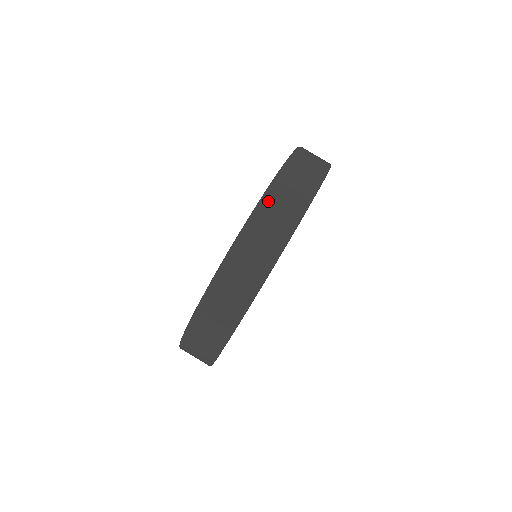
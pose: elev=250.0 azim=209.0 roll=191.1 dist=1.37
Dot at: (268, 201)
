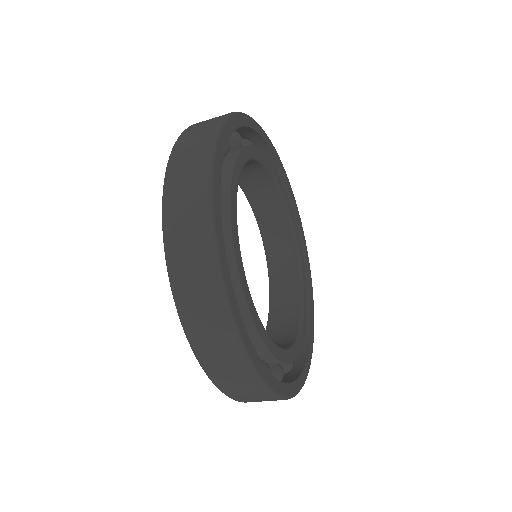
Dot at: (191, 331)
